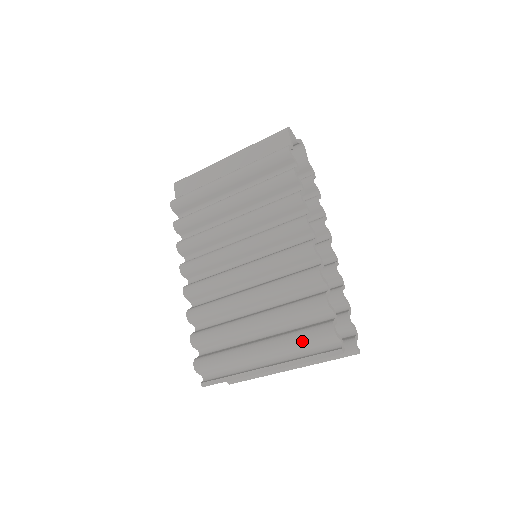
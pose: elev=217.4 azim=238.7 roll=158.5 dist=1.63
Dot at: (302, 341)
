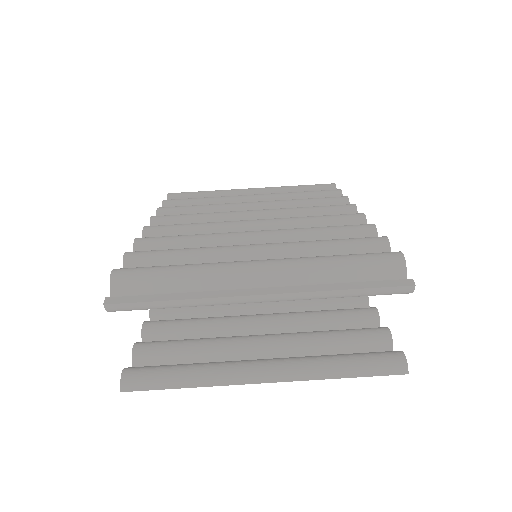
Dot at: (343, 259)
